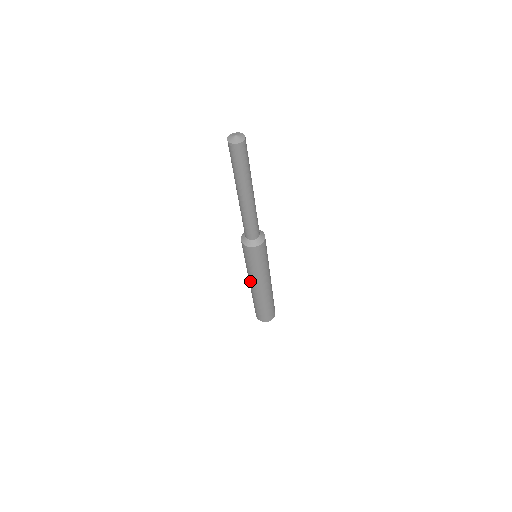
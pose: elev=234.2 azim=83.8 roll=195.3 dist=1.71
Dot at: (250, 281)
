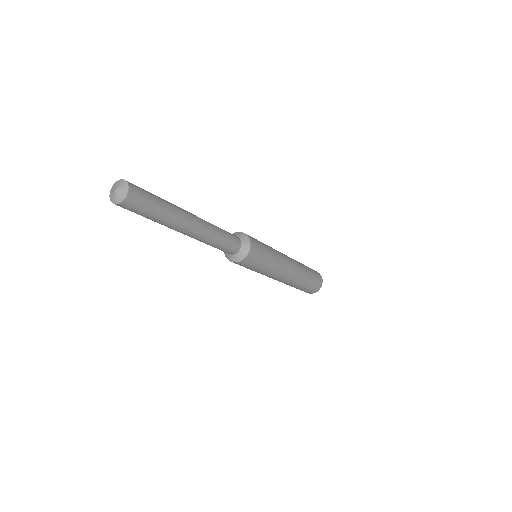
Dot at: occluded
